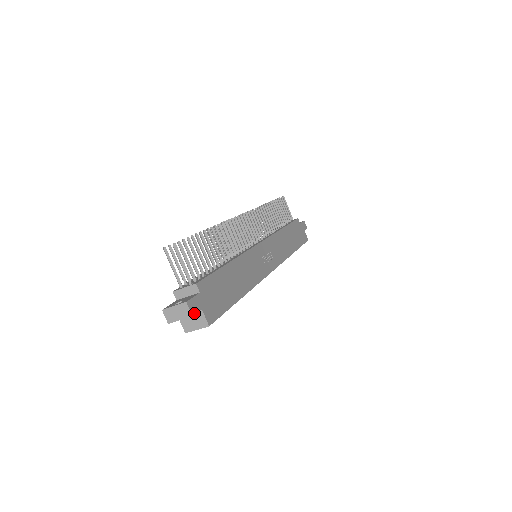
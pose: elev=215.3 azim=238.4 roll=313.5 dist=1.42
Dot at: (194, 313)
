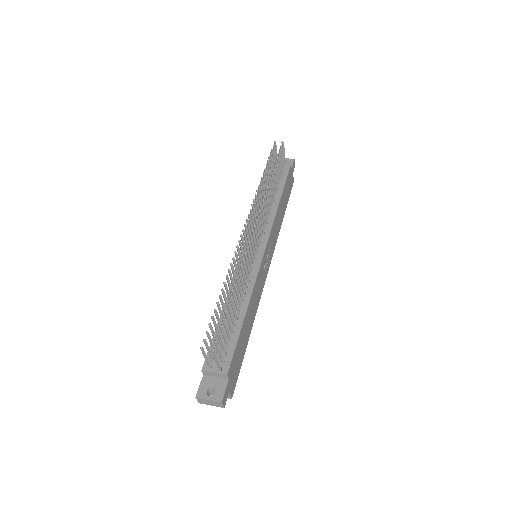
Dot at: (225, 403)
